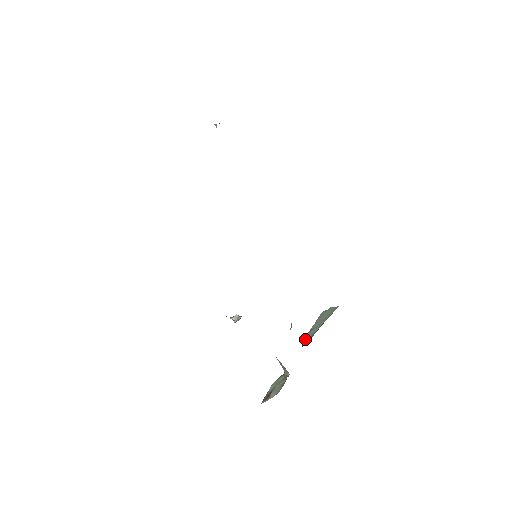
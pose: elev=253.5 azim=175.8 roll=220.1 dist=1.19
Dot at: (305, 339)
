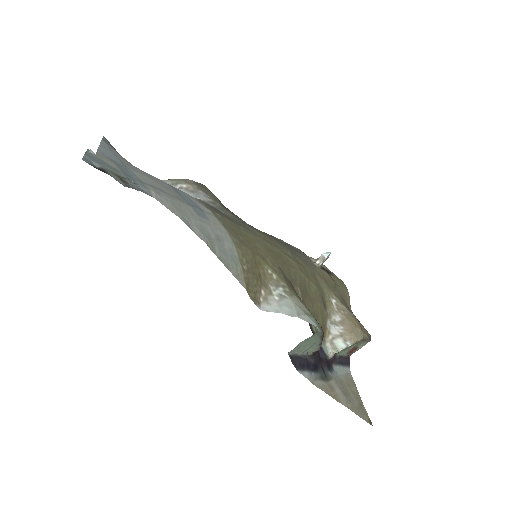
Dot at: (311, 352)
